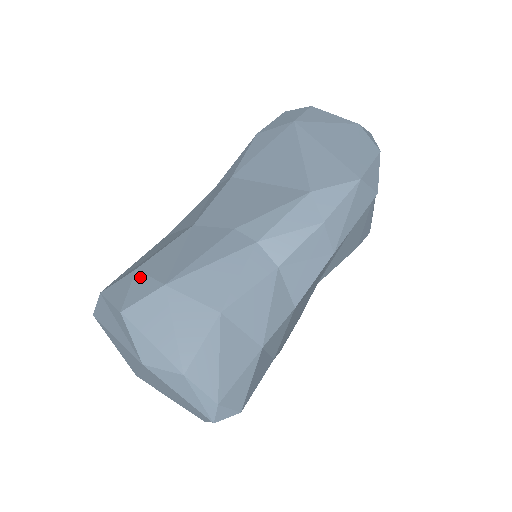
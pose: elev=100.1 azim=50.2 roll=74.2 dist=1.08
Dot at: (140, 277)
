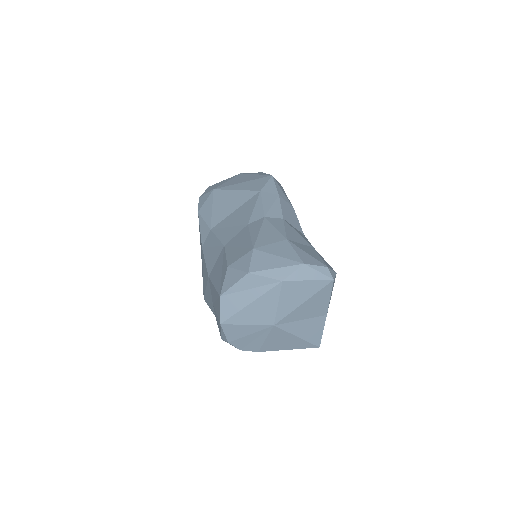
Dot at: (235, 263)
